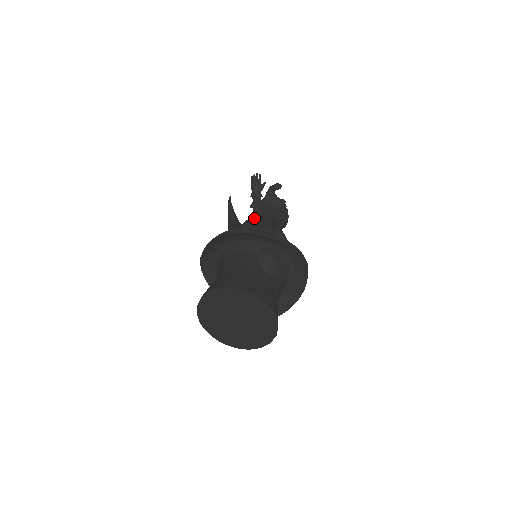
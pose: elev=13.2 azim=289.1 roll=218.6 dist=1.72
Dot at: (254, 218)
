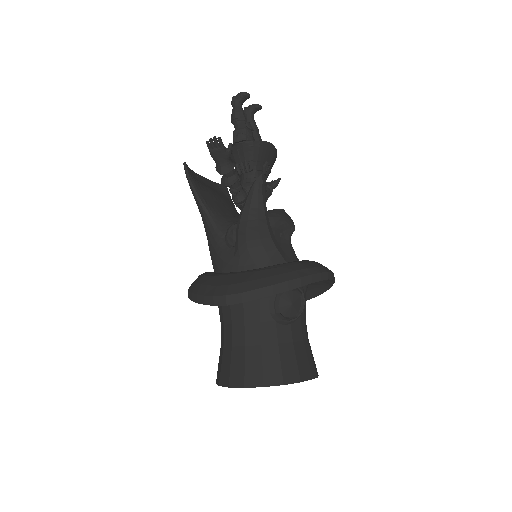
Dot at: (233, 195)
